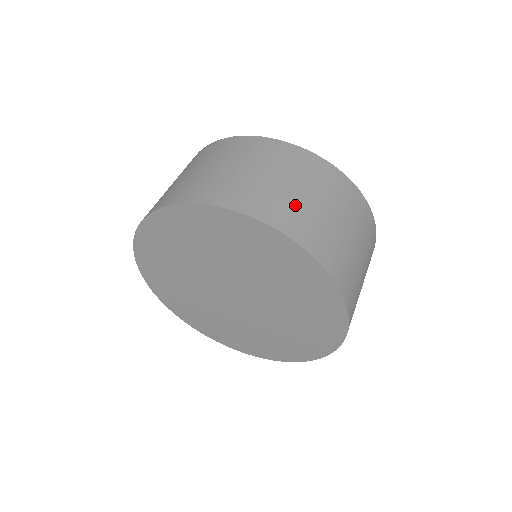
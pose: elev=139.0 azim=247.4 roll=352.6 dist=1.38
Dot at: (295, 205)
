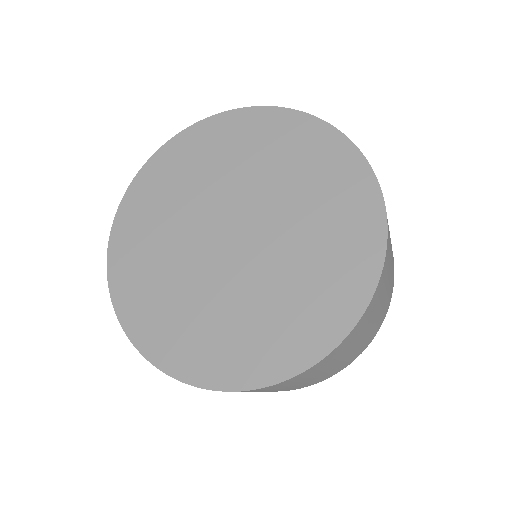
Dot at: occluded
